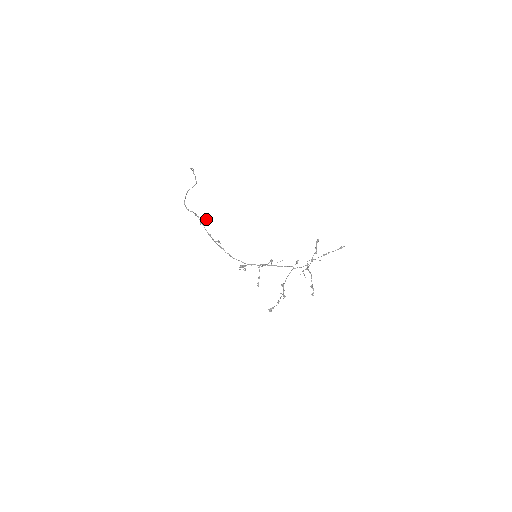
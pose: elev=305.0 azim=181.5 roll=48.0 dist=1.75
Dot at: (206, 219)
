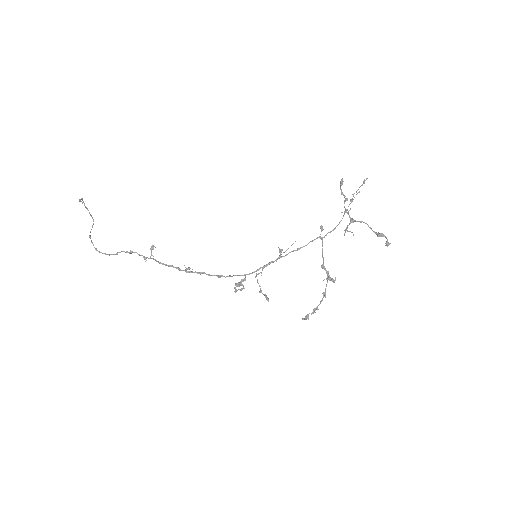
Dot at: occluded
